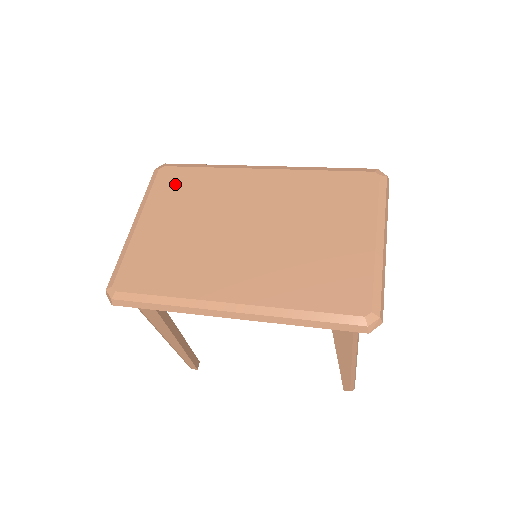
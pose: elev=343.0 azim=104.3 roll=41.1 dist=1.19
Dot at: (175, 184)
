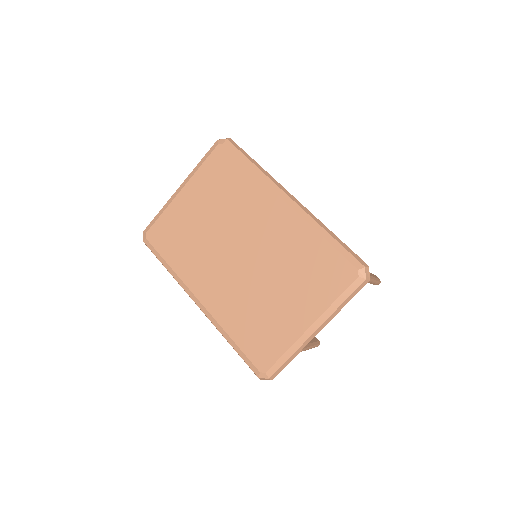
Dot at: (220, 170)
